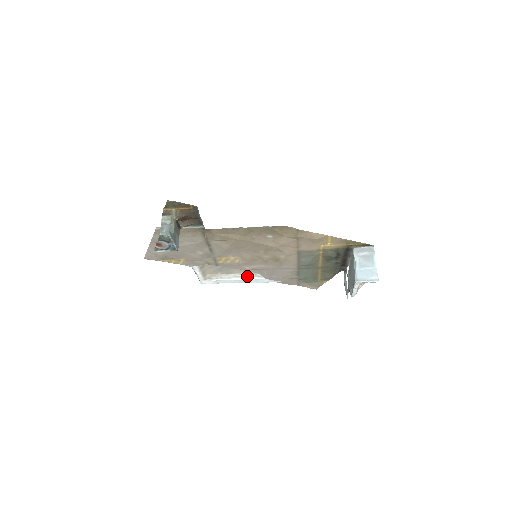
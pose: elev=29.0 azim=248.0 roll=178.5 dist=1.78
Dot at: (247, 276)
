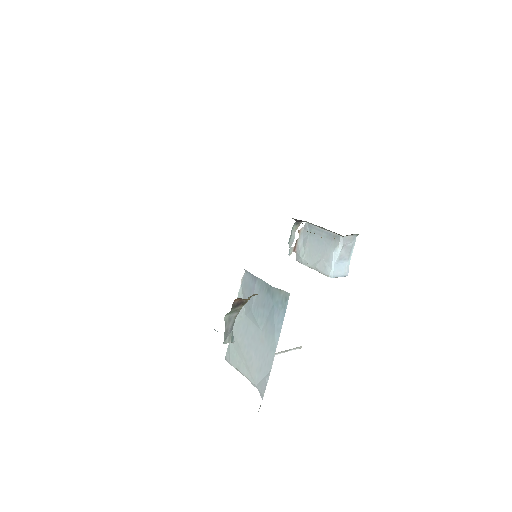
Dot at: (288, 350)
